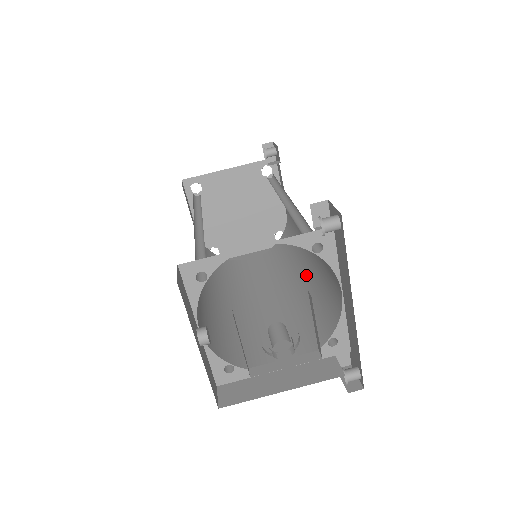
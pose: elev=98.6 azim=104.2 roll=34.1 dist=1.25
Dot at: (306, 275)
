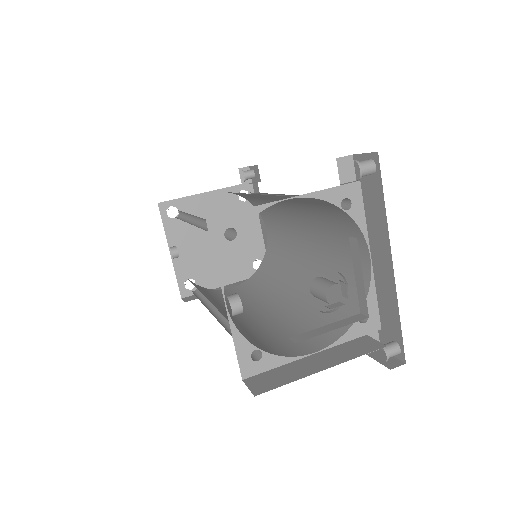
Dot at: (308, 276)
